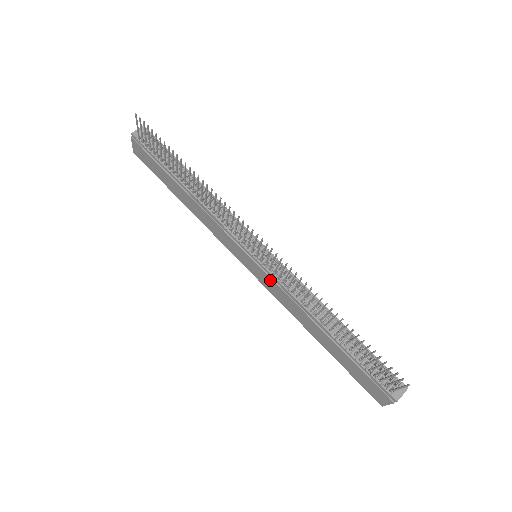
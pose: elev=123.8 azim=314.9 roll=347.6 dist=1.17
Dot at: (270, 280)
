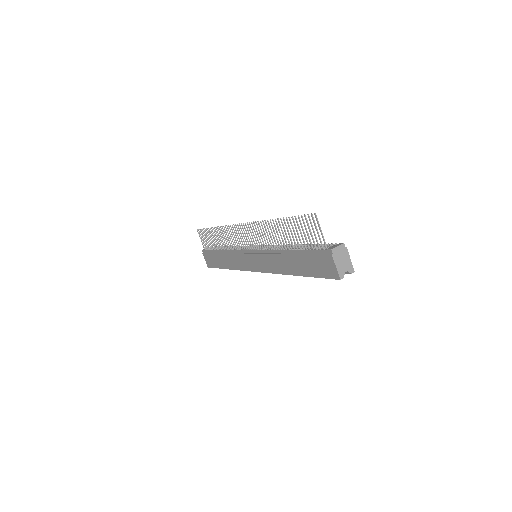
Dot at: (259, 257)
